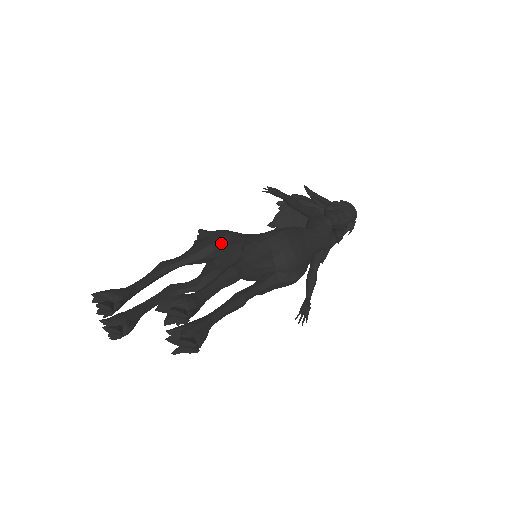
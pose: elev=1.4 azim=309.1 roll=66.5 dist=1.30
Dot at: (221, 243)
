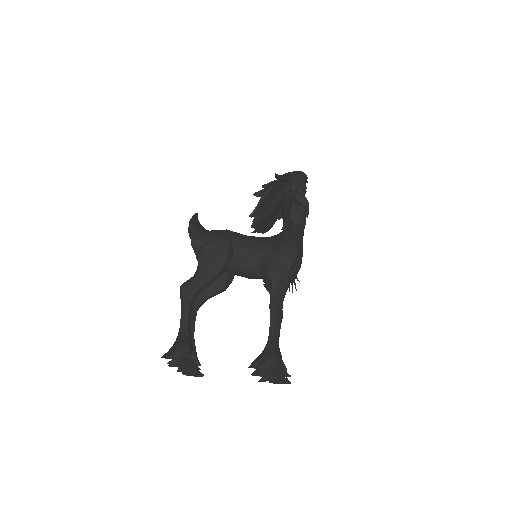
Dot at: (230, 257)
